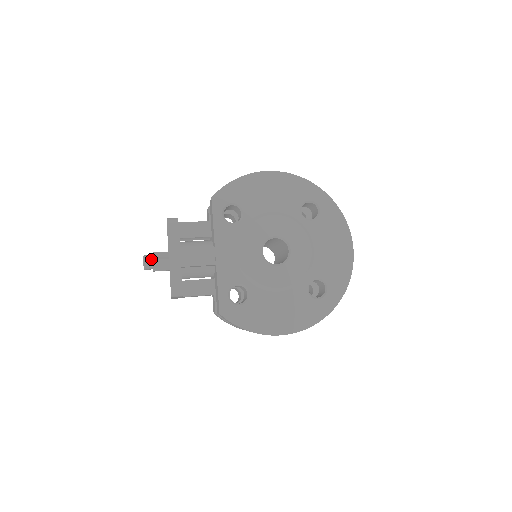
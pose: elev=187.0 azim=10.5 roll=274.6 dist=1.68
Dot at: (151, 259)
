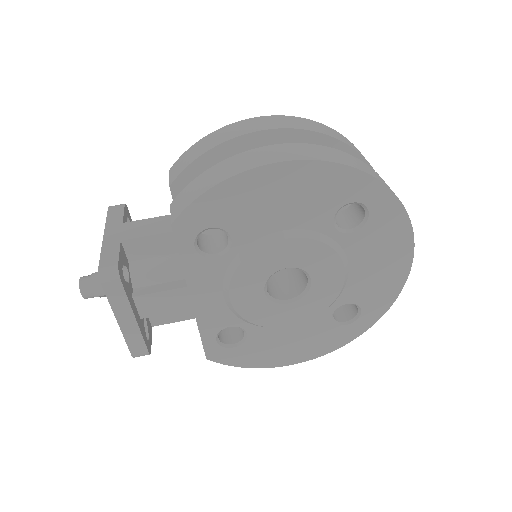
Dot at: (92, 290)
